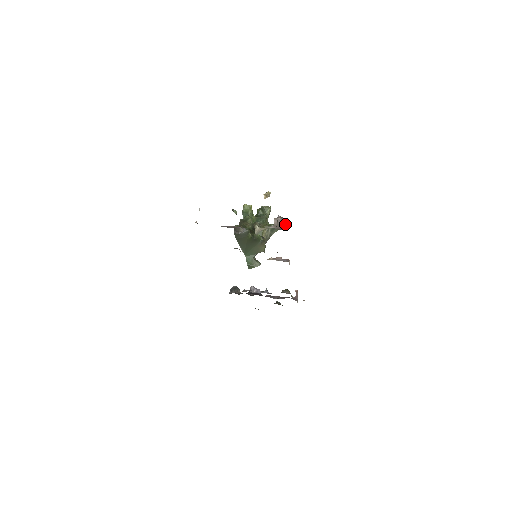
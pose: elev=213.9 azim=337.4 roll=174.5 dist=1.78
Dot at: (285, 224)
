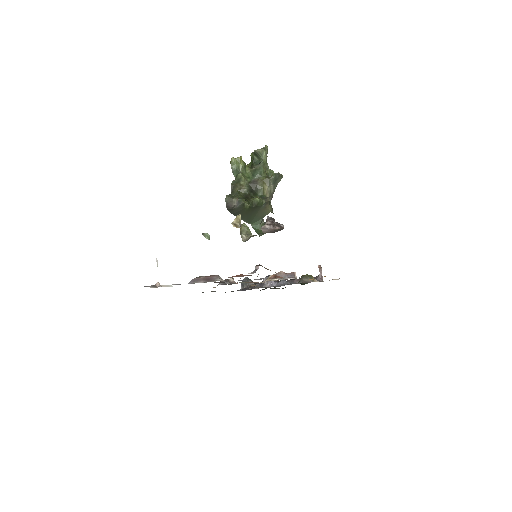
Dot at: (277, 230)
